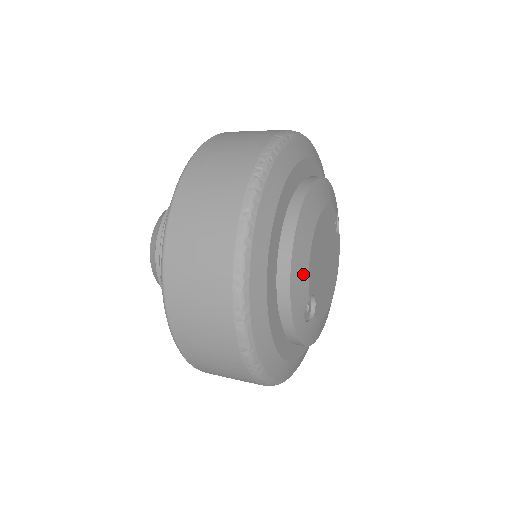
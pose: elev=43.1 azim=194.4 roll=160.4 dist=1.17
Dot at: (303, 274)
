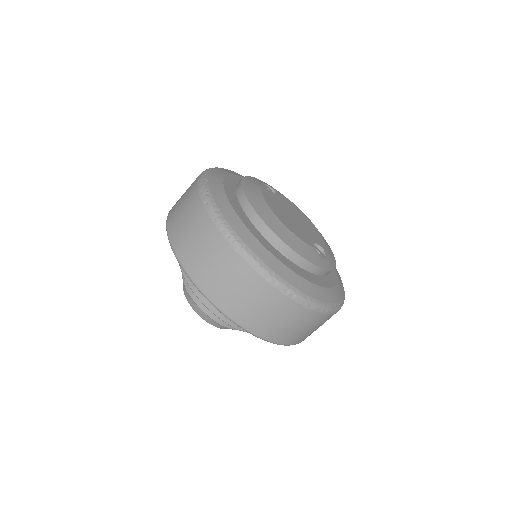
Dot at: (302, 245)
